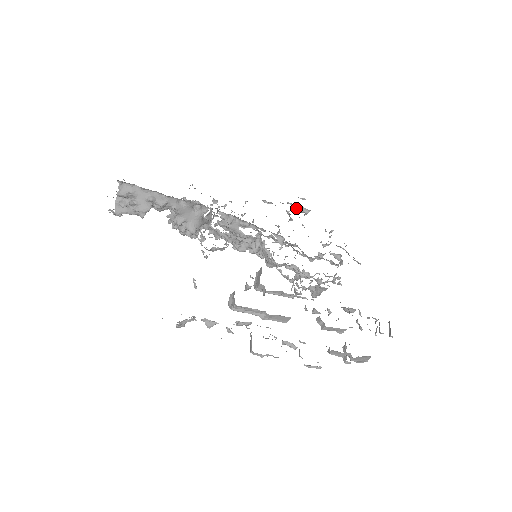
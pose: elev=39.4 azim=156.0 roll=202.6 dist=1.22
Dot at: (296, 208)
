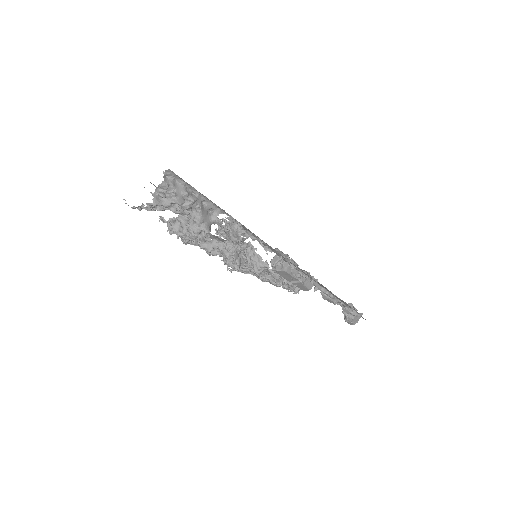
Dot at: occluded
